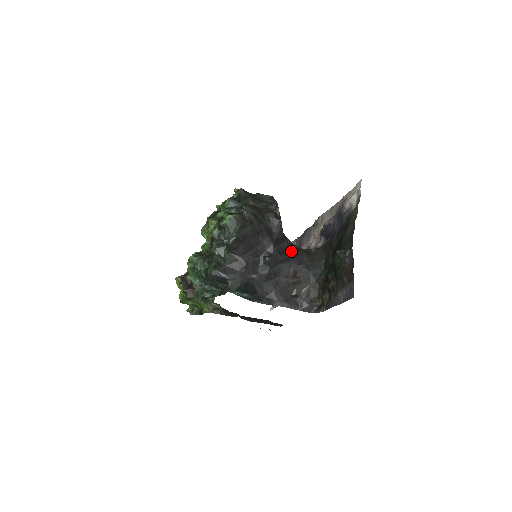
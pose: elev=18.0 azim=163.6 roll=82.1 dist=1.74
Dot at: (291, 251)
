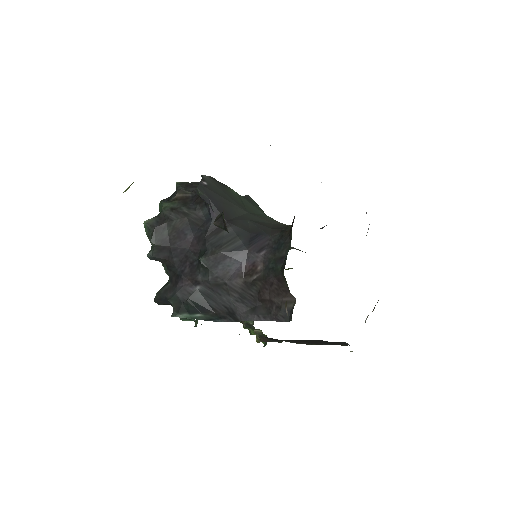
Dot at: (245, 237)
